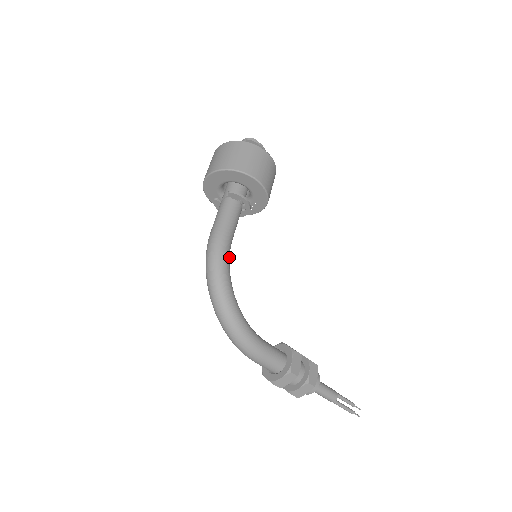
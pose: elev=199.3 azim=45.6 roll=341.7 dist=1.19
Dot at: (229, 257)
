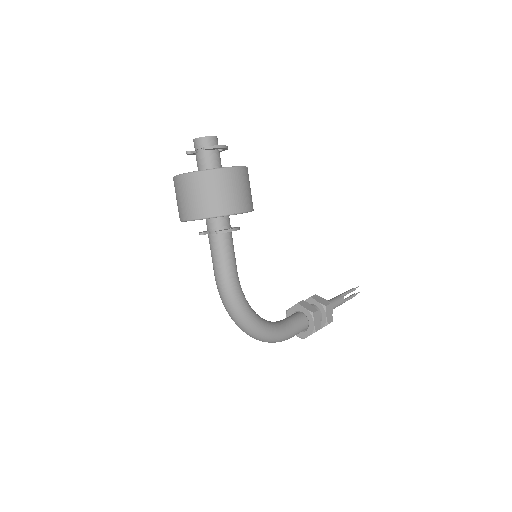
Dot at: (242, 291)
